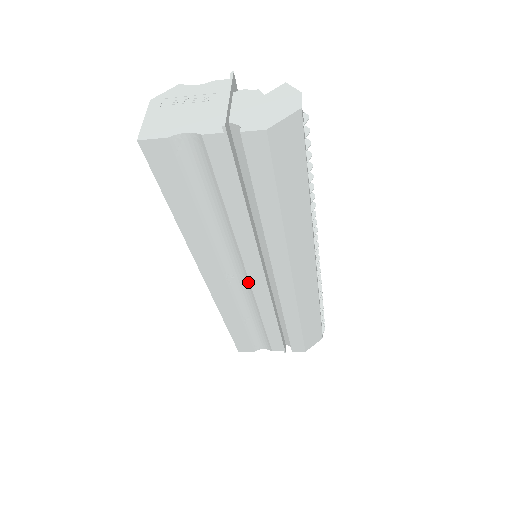
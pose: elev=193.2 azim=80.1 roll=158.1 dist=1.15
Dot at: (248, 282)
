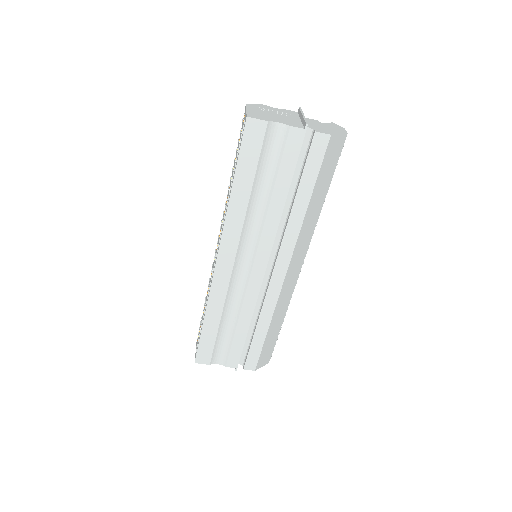
Dot at: (249, 272)
